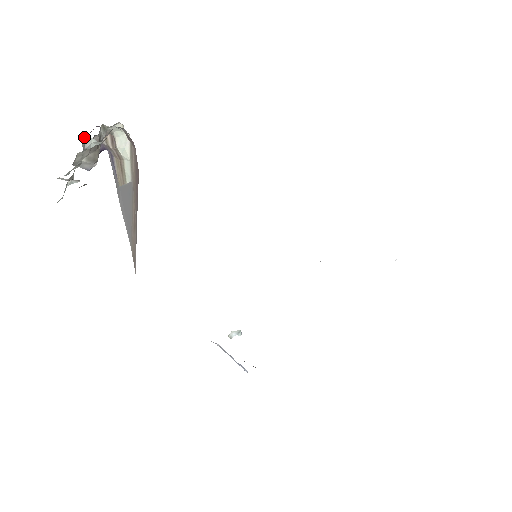
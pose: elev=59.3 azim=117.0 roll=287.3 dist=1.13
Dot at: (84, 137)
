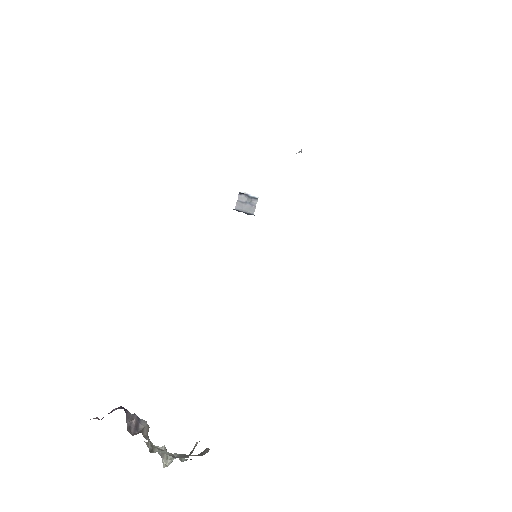
Dot at: (163, 467)
